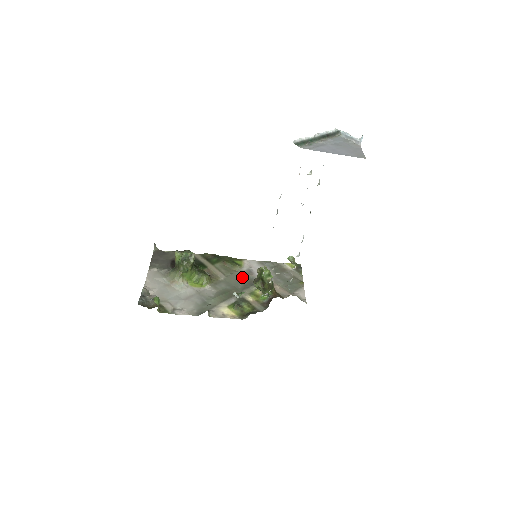
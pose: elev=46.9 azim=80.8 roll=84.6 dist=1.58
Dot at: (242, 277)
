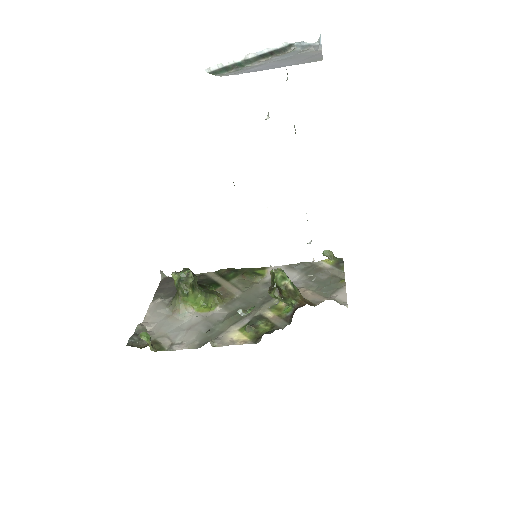
Dot at: (263, 289)
